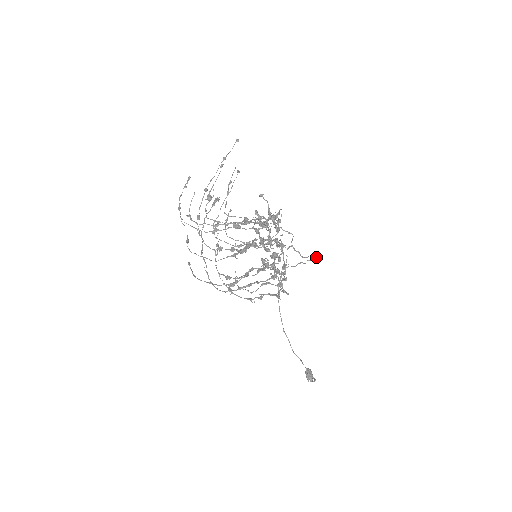
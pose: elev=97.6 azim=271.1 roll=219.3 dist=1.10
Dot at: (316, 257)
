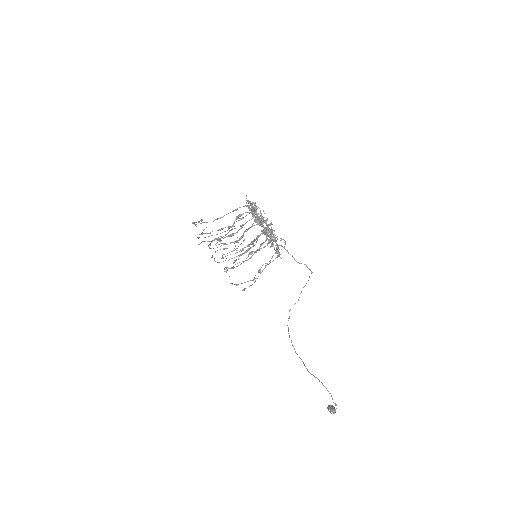
Dot at: (311, 271)
